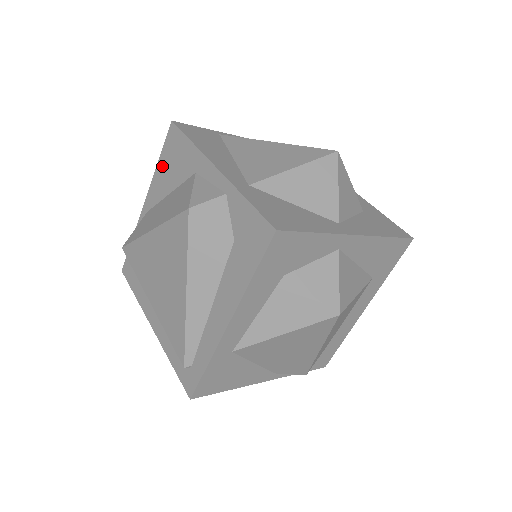
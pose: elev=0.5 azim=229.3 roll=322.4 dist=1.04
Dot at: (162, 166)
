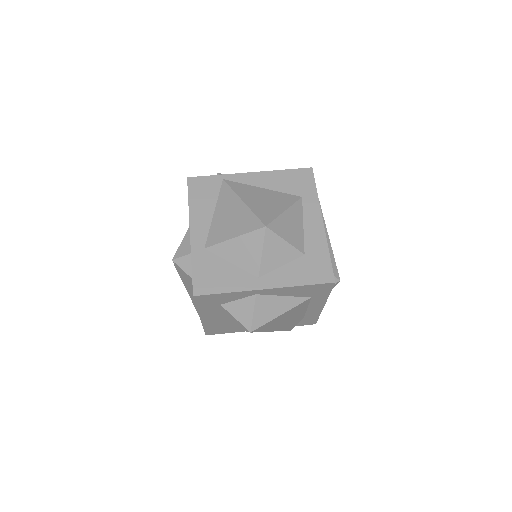
Dot at: occluded
